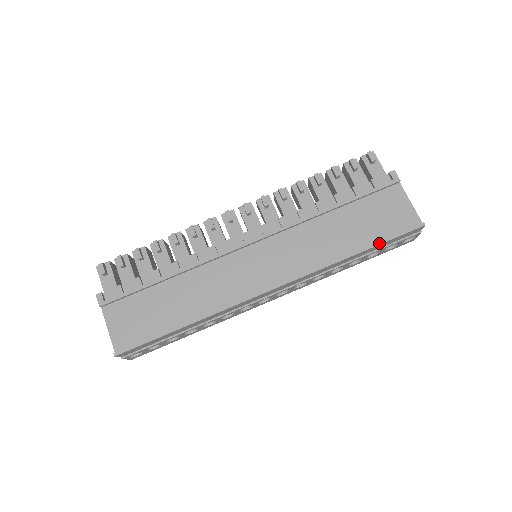
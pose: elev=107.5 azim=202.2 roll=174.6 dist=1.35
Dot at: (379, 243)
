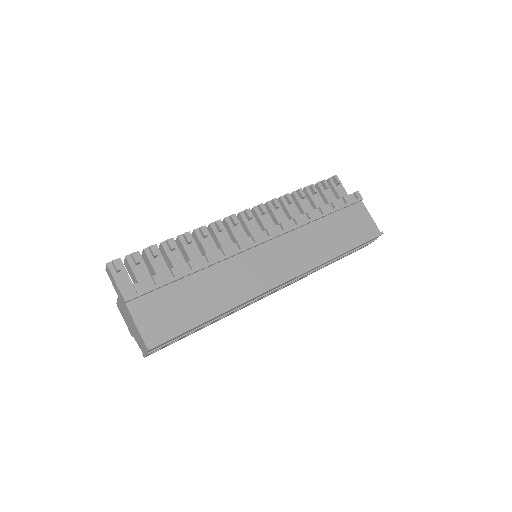
Dot at: (356, 246)
